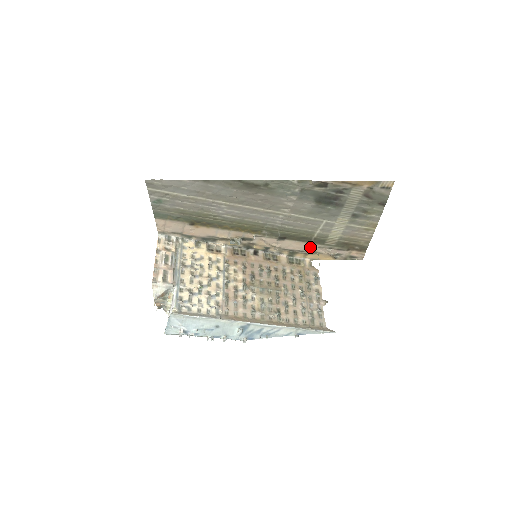
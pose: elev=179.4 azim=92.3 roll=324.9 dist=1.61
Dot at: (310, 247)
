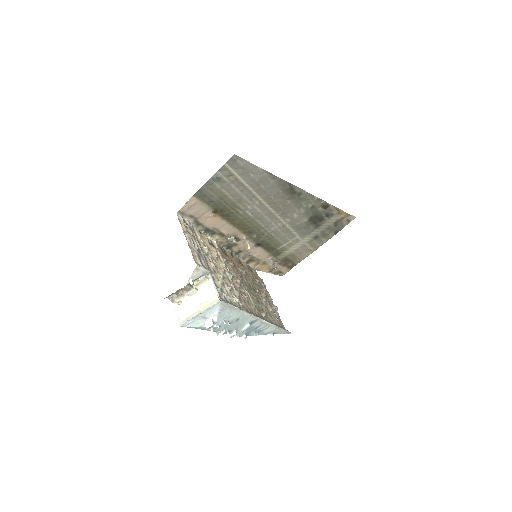
Dot at: (266, 257)
